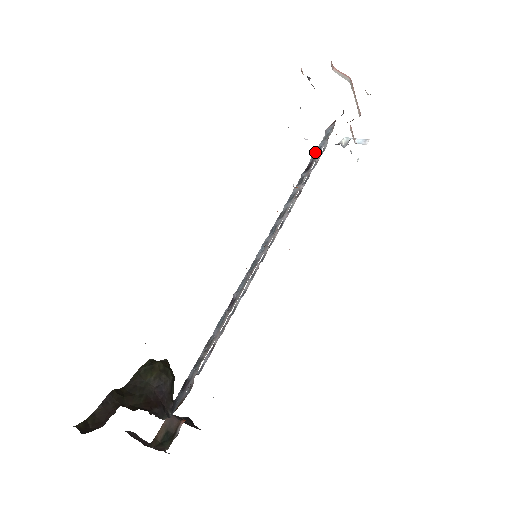
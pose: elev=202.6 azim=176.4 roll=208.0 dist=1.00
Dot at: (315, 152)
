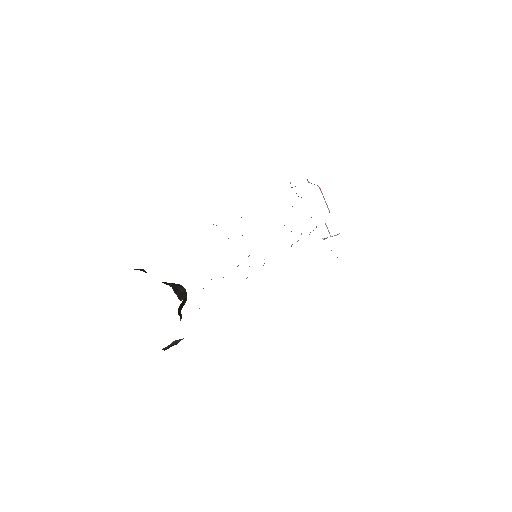
Dot at: occluded
